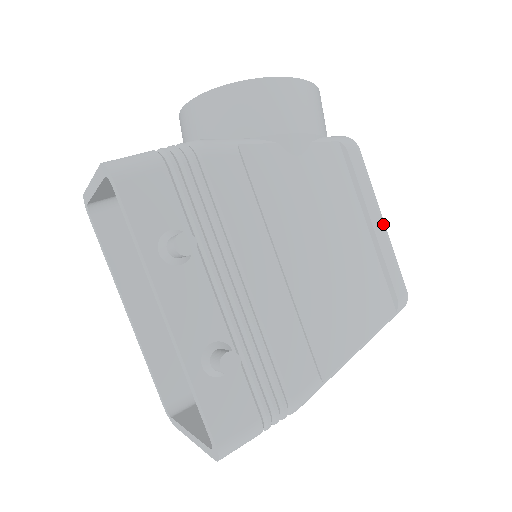
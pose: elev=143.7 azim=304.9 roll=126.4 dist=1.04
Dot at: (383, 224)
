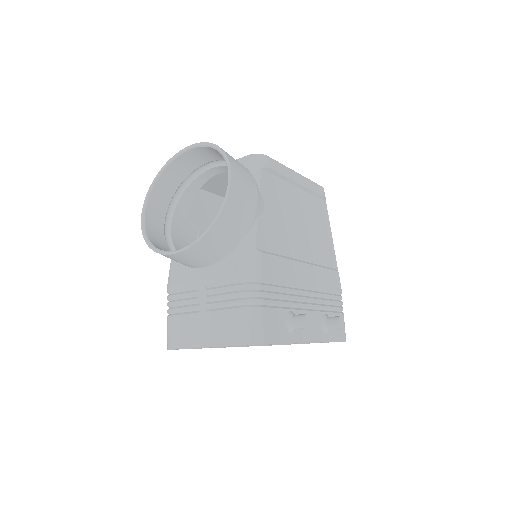
Dot at: (299, 175)
